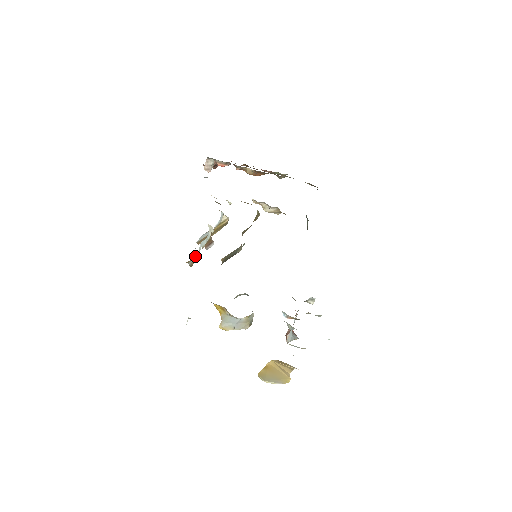
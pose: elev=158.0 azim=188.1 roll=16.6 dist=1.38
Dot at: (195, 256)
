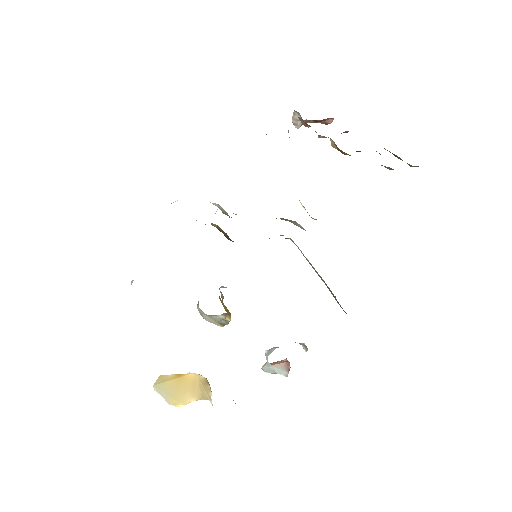
Dot at: occluded
